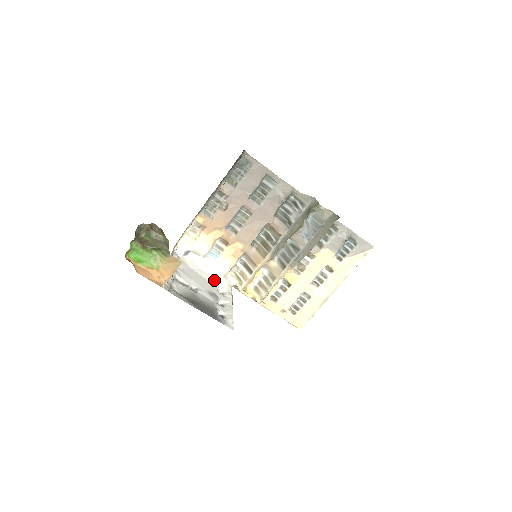
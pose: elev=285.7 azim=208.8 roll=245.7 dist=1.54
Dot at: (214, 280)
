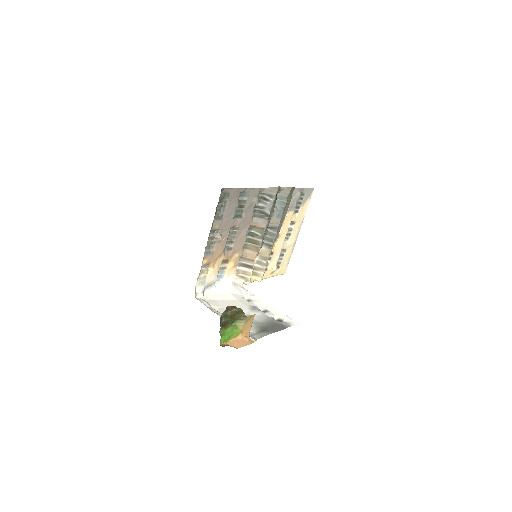
Dot at: (235, 294)
